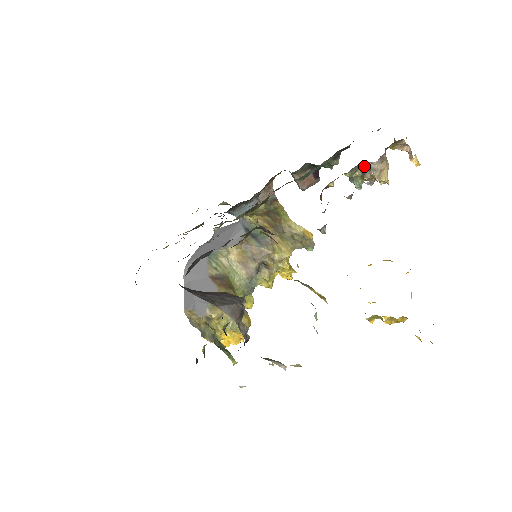
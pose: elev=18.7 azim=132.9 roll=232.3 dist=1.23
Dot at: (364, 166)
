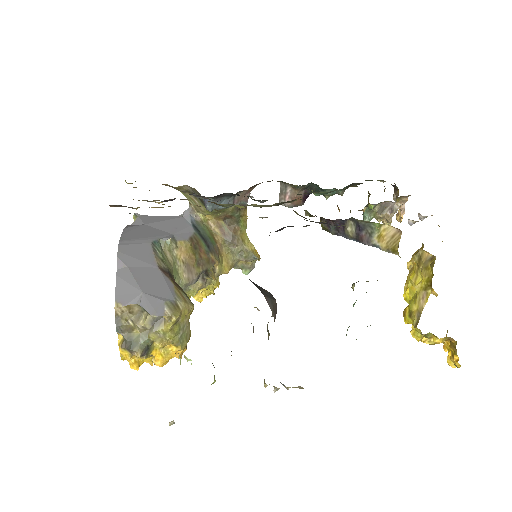
Dot at: (383, 205)
